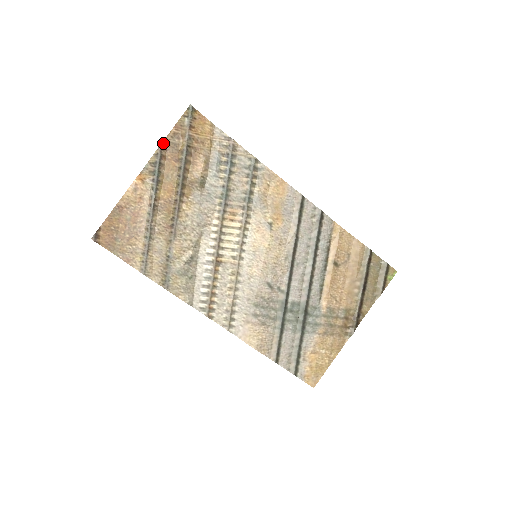
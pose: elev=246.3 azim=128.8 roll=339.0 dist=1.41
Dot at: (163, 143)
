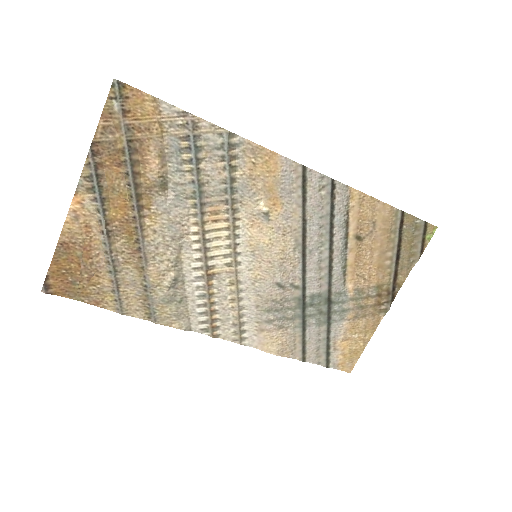
Dot at: (92, 146)
